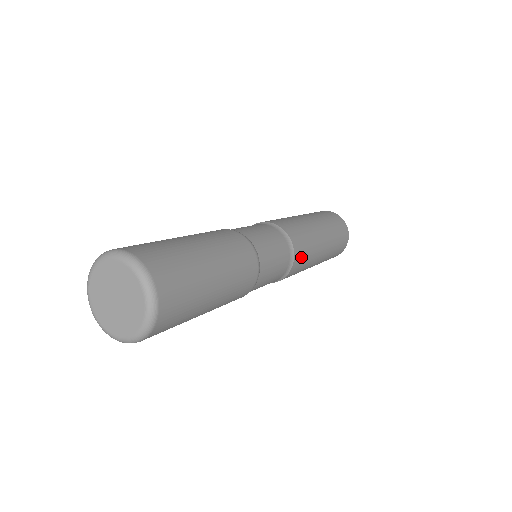
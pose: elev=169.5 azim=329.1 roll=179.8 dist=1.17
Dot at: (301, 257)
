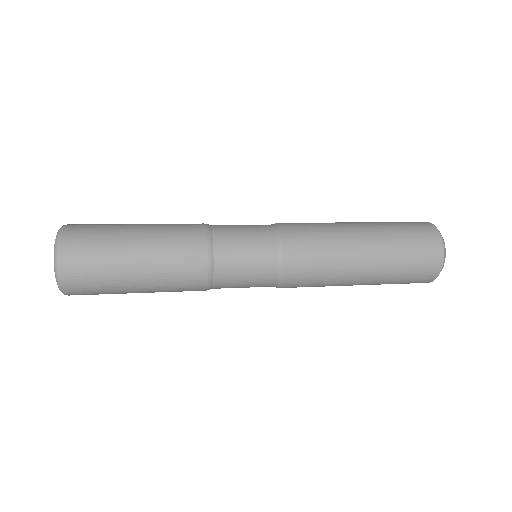
Dot at: (302, 270)
